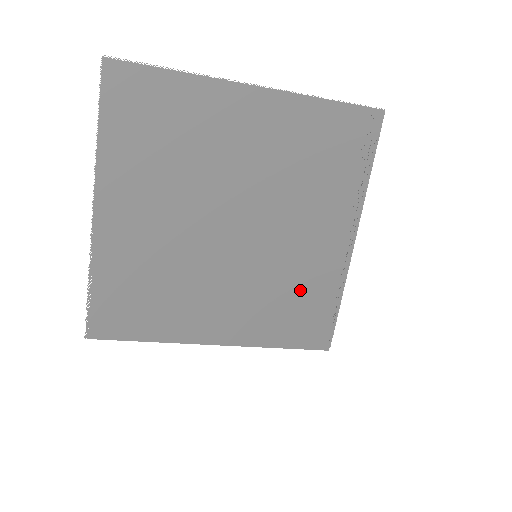
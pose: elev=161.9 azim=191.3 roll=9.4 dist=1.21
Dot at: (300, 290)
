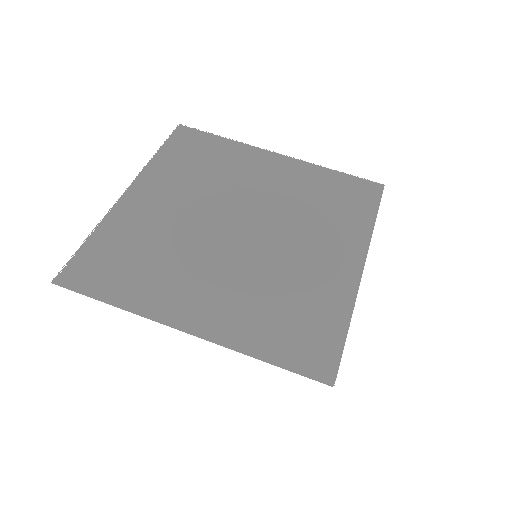
Dot at: (299, 300)
